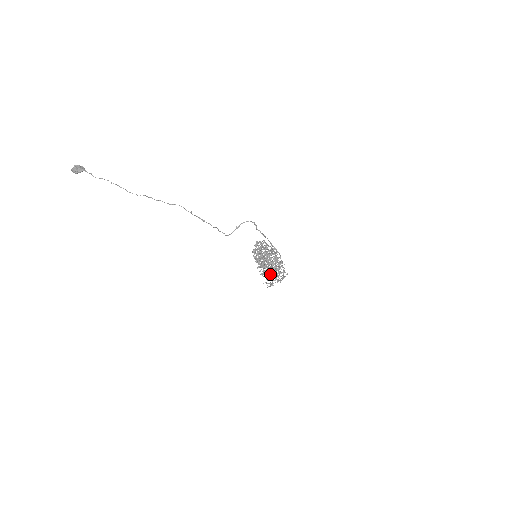
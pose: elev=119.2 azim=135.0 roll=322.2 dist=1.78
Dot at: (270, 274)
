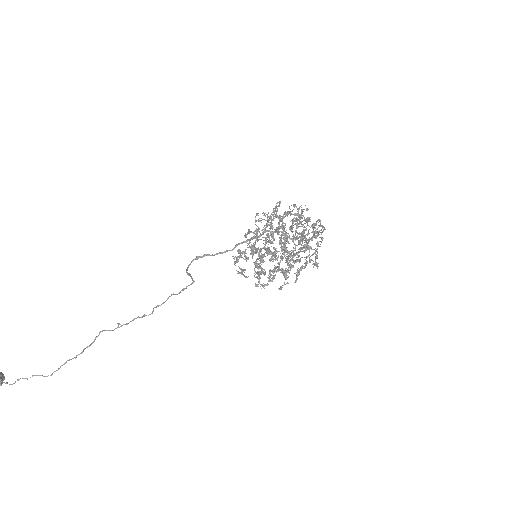
Dot at: occluded
